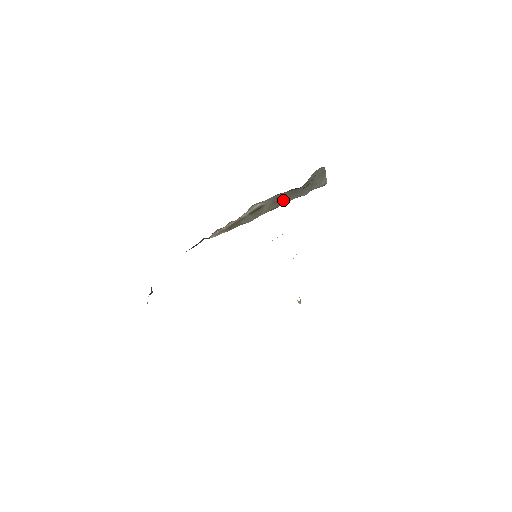
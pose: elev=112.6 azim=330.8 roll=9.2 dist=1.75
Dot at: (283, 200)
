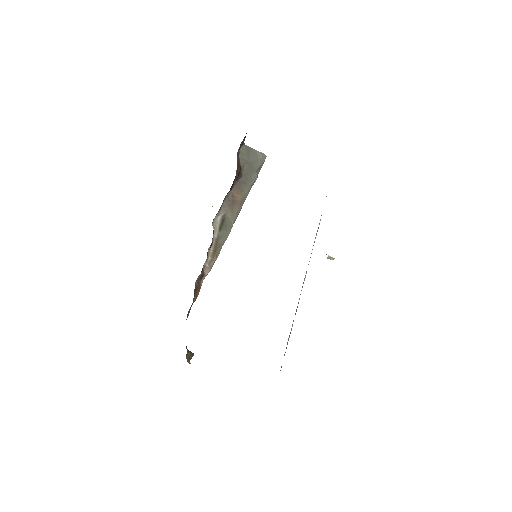
Dot at: (239, 198)
